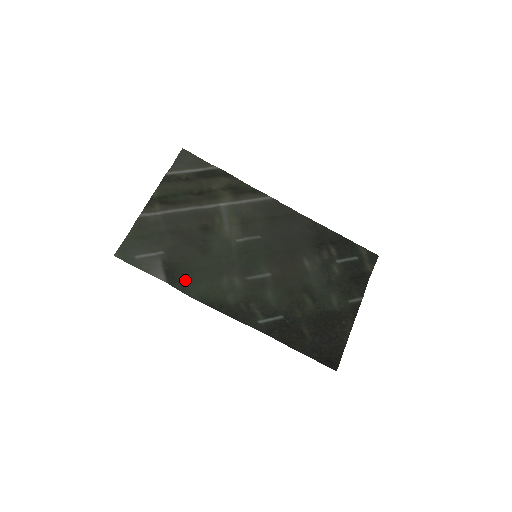
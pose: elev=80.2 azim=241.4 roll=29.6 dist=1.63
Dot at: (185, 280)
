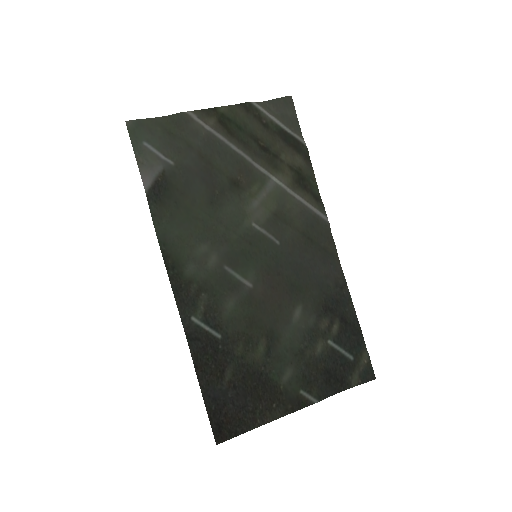
Dot at: (166, 209)
